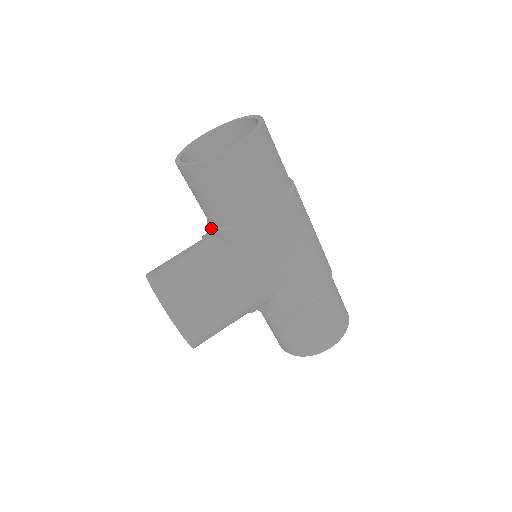
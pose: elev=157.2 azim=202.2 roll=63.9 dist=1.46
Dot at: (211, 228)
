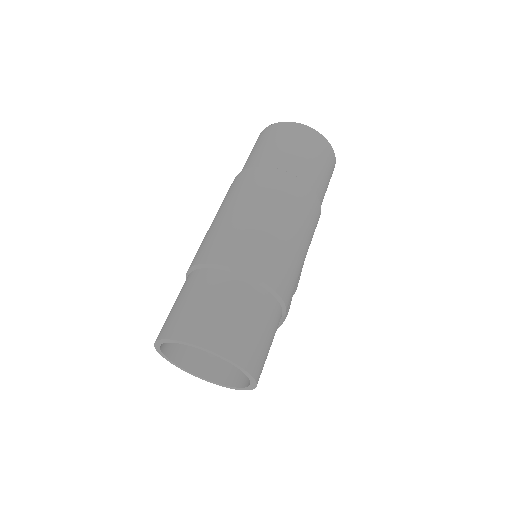
Dot at: occluded
